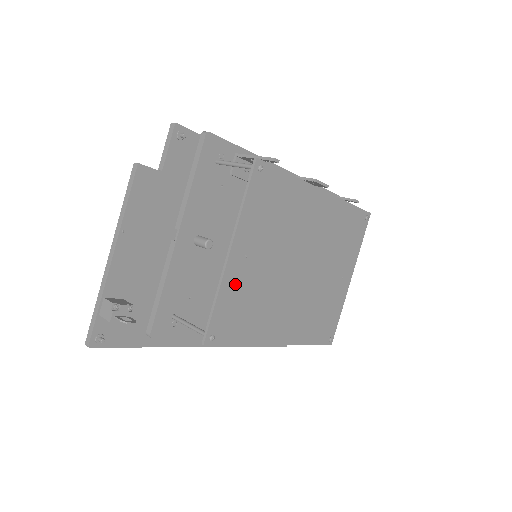
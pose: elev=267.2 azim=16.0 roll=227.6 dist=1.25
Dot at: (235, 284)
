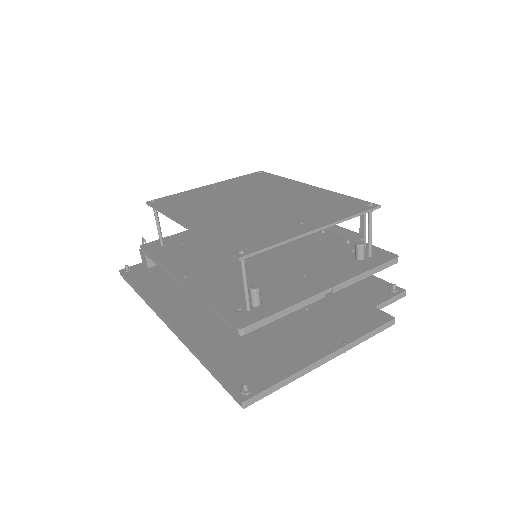
Dot at: (195, 193)
